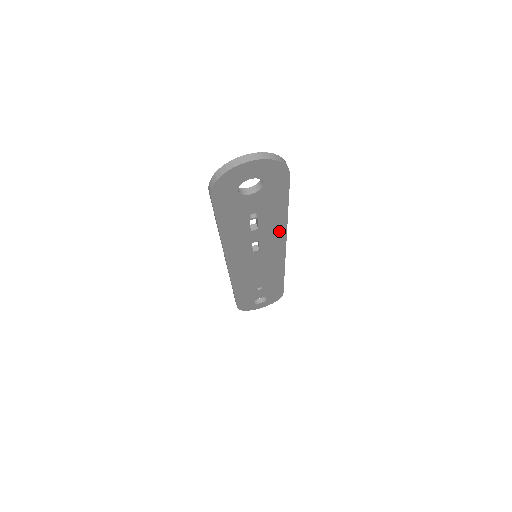
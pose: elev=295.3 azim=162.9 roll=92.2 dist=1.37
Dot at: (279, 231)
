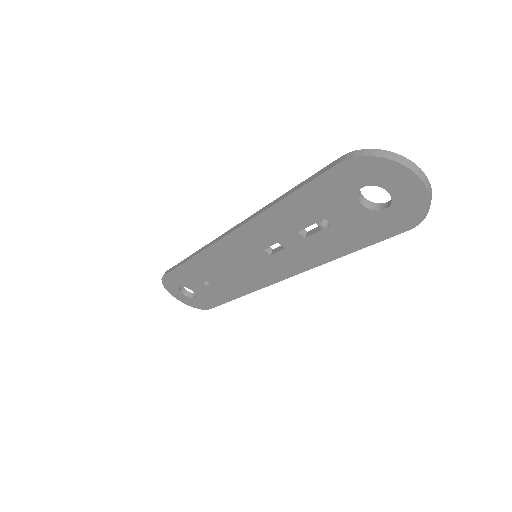
Dot at: (310, 260)
